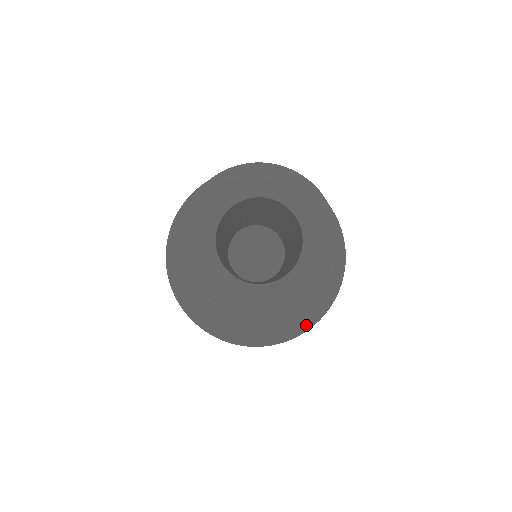
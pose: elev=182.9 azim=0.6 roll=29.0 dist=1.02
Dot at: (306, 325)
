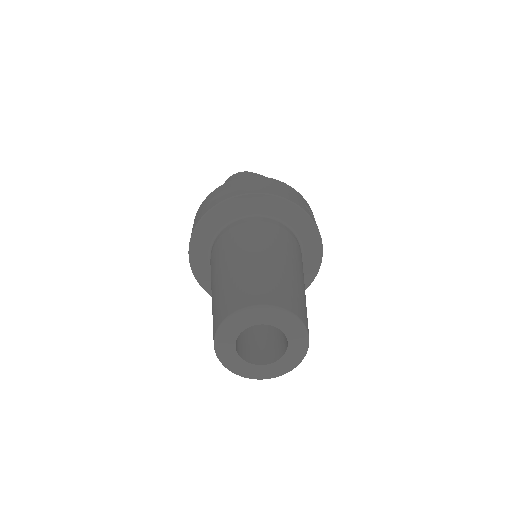
Dot at: occluded
